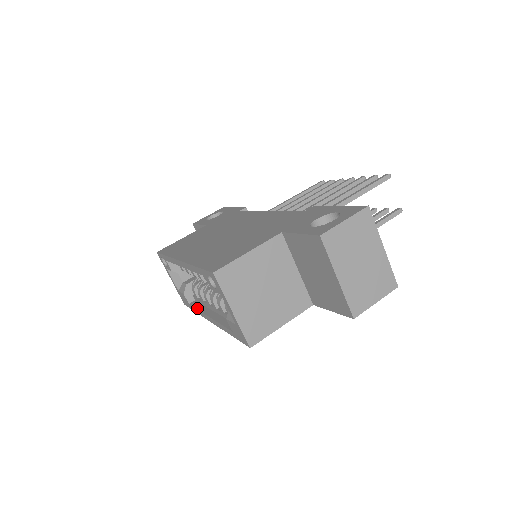
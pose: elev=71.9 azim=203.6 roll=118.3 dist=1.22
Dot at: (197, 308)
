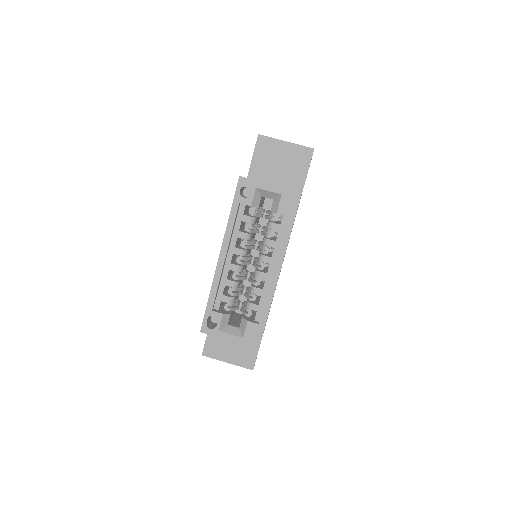
Dot at: (265, 301)
